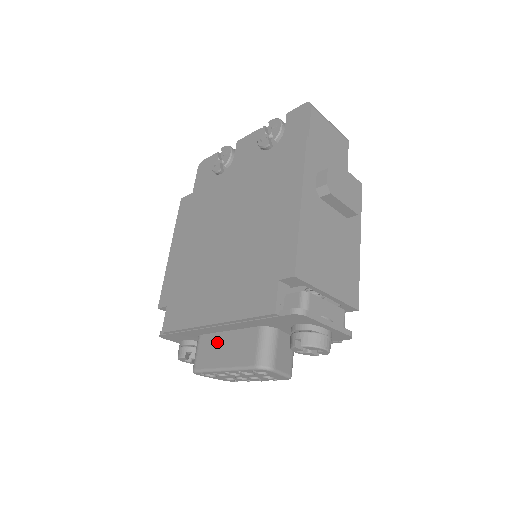
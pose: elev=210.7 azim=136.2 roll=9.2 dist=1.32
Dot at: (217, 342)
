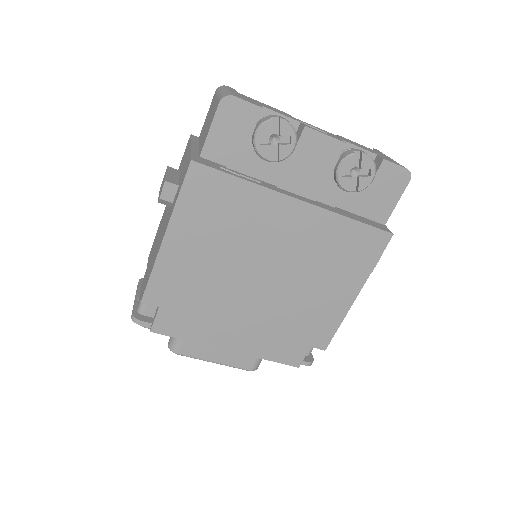
Dot at: occluded
